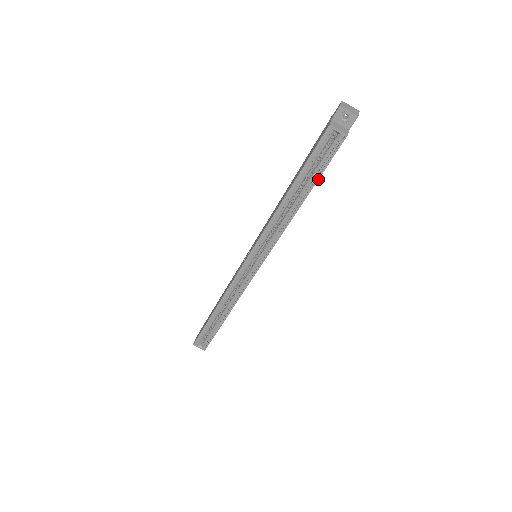
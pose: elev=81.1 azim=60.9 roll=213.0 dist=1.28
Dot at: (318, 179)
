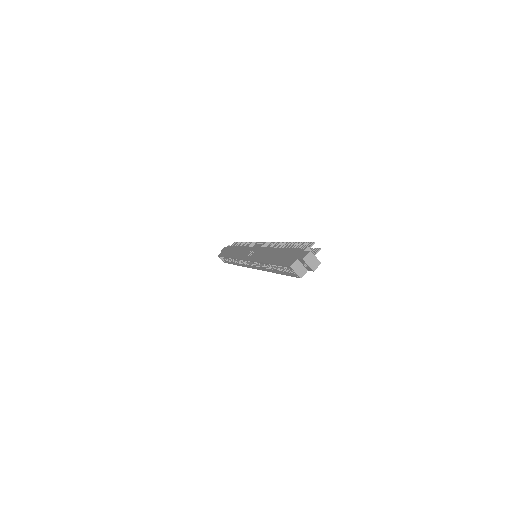
Dot at: occluded
